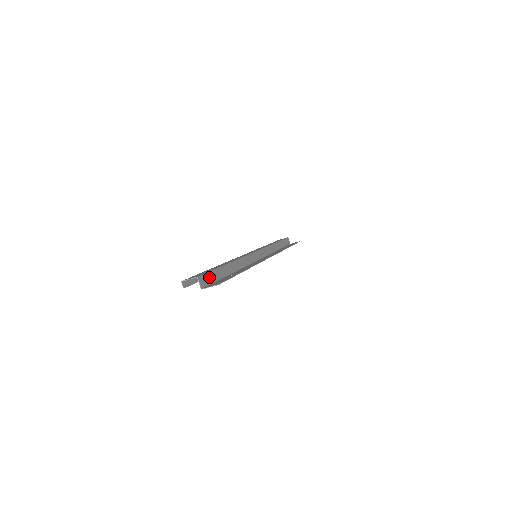
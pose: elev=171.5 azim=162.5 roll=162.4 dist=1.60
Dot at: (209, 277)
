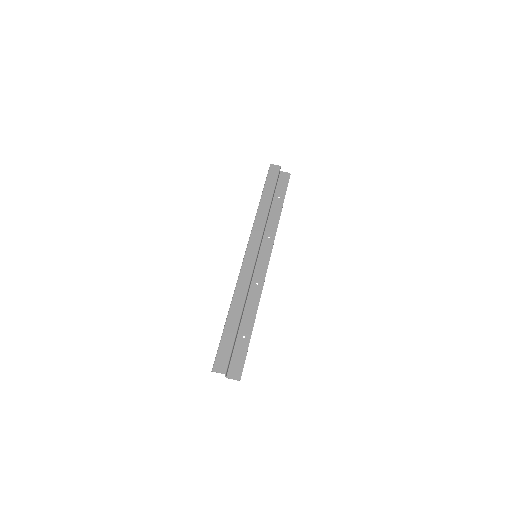
Dot at: (230, 358)
